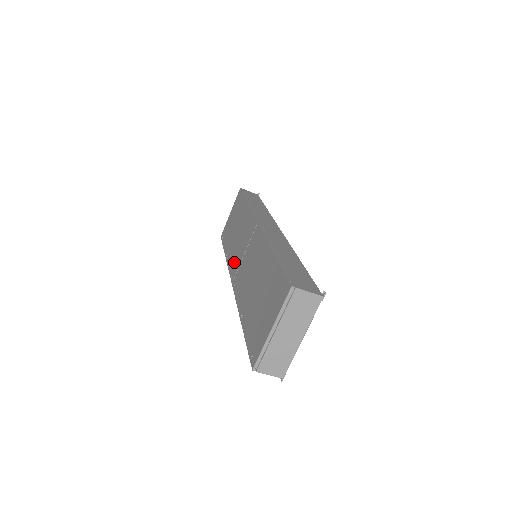
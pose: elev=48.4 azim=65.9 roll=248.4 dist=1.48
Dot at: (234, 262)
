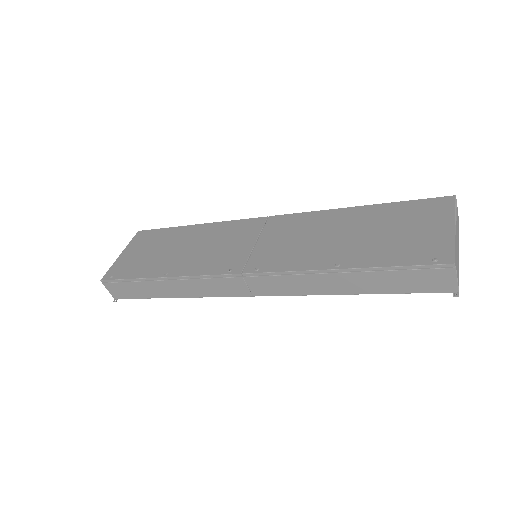
Dot at: (221, 261)
